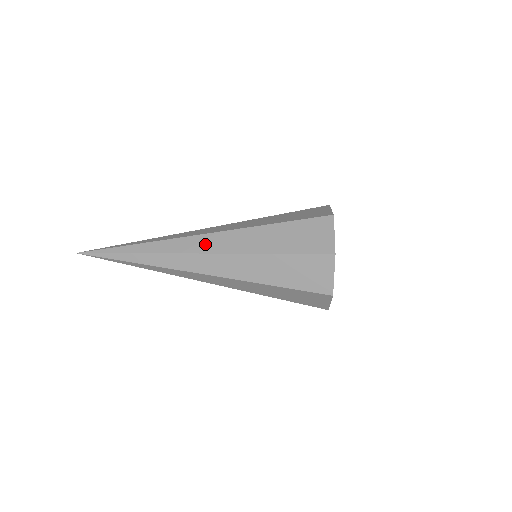
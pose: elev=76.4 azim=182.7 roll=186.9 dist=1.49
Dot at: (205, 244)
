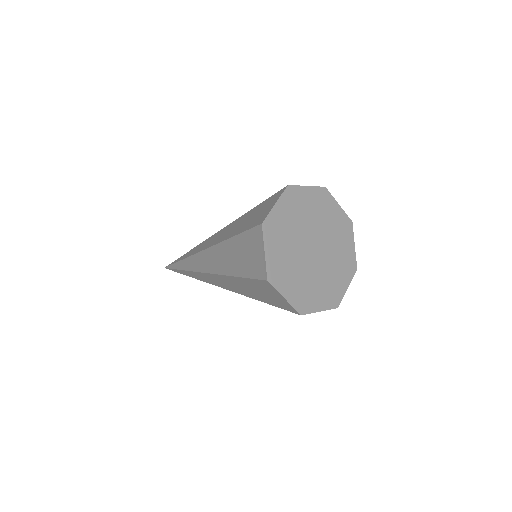
Dot at: occluded
